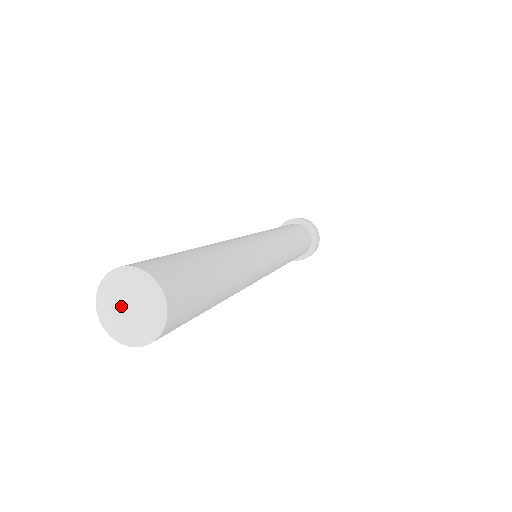
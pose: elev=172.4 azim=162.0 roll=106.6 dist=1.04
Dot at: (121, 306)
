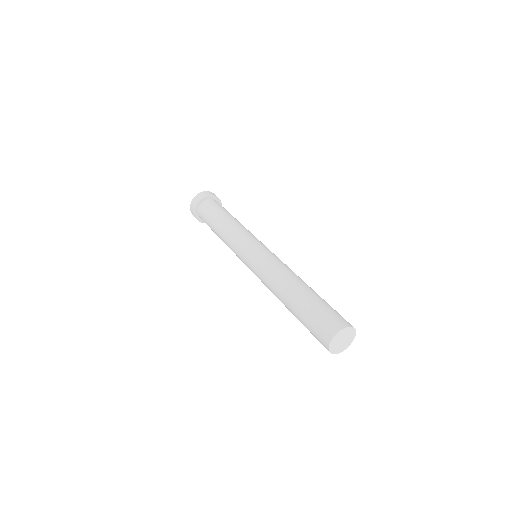
Dot at: (339, 344)
